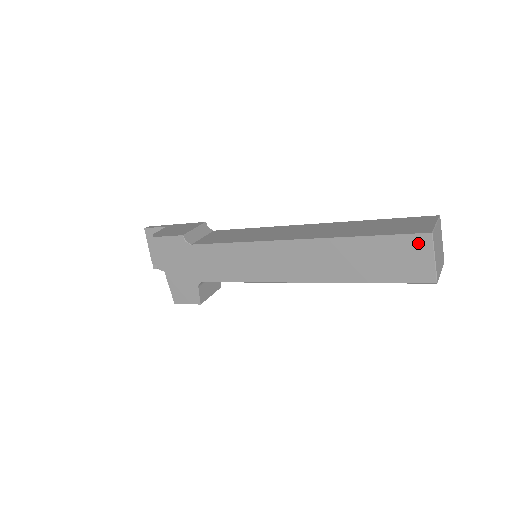
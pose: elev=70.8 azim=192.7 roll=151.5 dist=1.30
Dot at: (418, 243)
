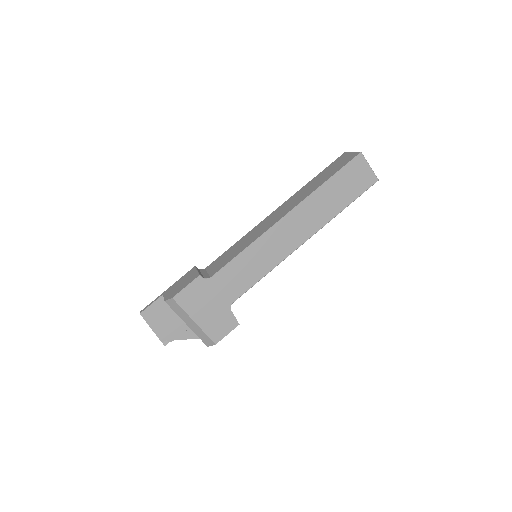
Dot at: (358, 163)
